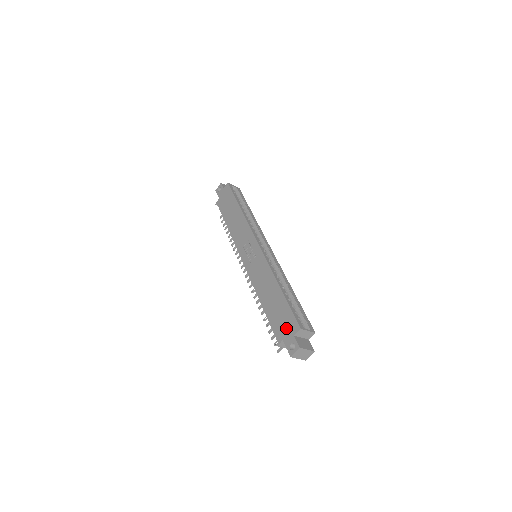
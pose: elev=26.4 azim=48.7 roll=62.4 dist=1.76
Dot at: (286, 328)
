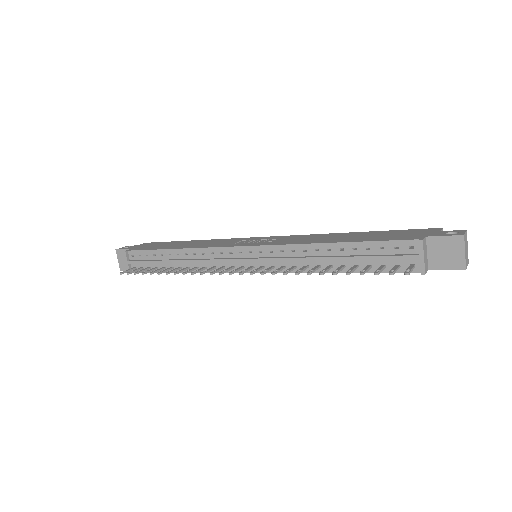
Dot at: (417, 233)
